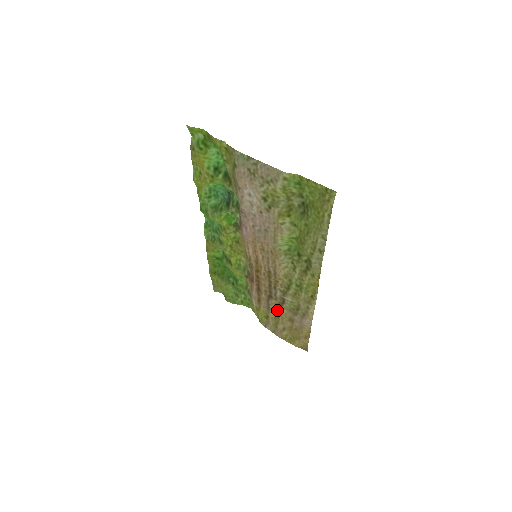
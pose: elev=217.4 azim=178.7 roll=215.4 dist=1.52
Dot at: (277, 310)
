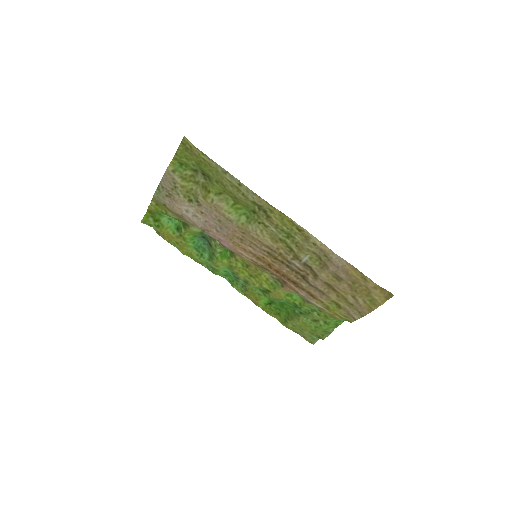
Dot at: (323, 284)
